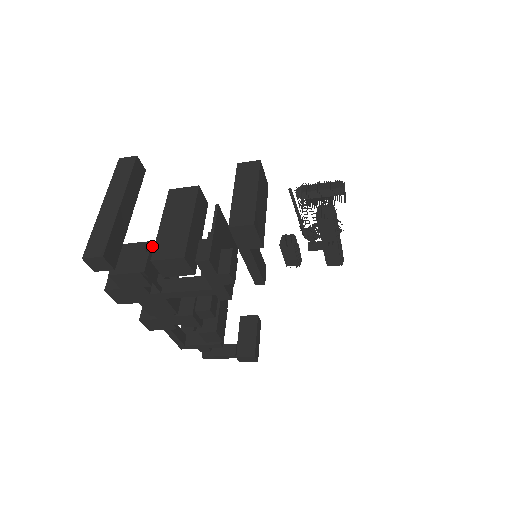
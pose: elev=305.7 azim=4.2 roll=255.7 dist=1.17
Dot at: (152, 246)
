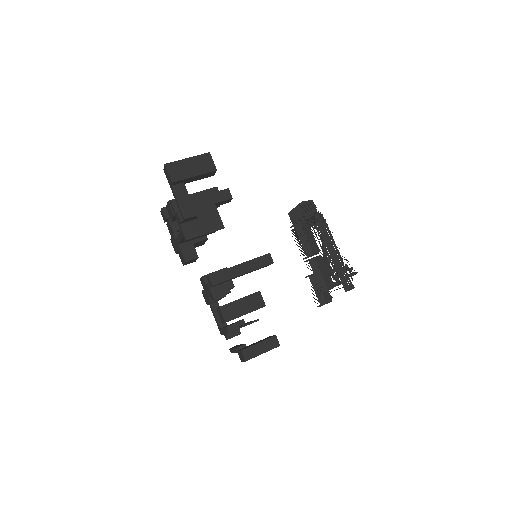
Dot at: occluded
